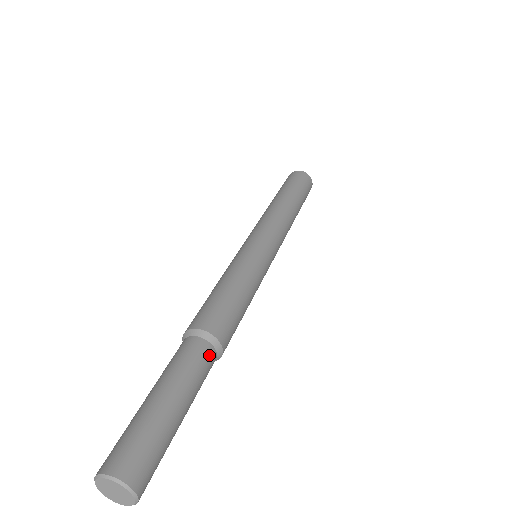
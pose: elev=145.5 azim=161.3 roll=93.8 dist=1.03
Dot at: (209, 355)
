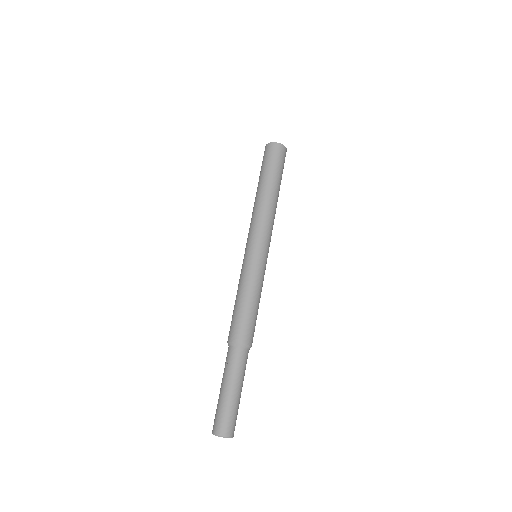
Dot at: occluded
